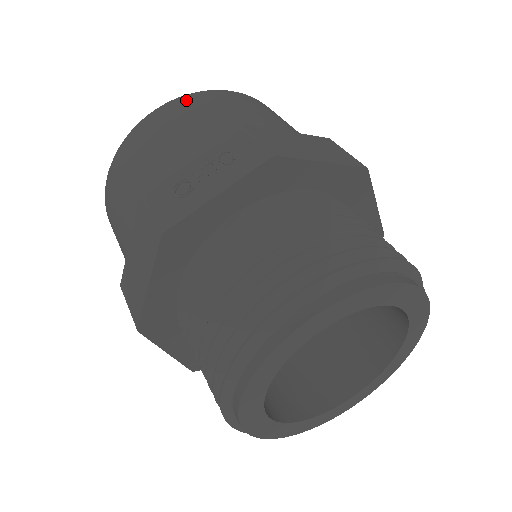
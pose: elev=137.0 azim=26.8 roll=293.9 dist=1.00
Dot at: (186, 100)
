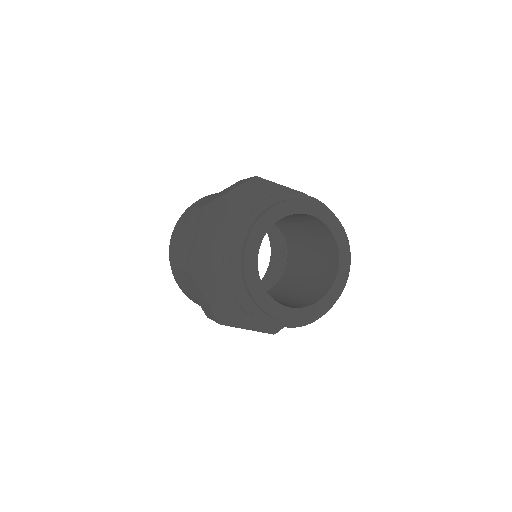
Dot at: occluded
